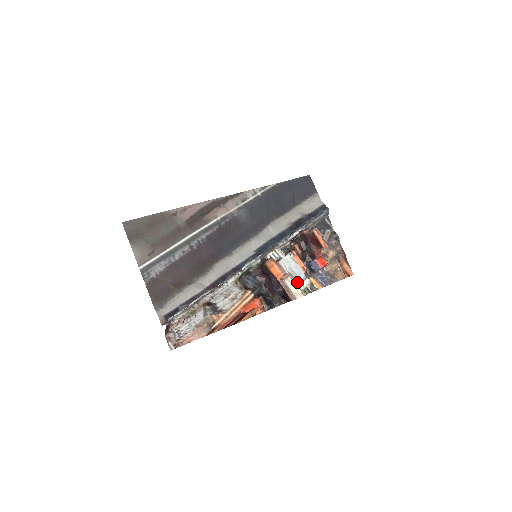
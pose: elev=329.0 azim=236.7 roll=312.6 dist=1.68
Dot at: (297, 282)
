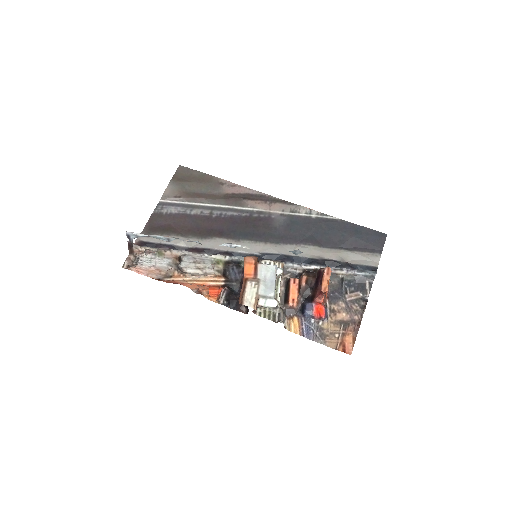
Dot at: (259, 292)
